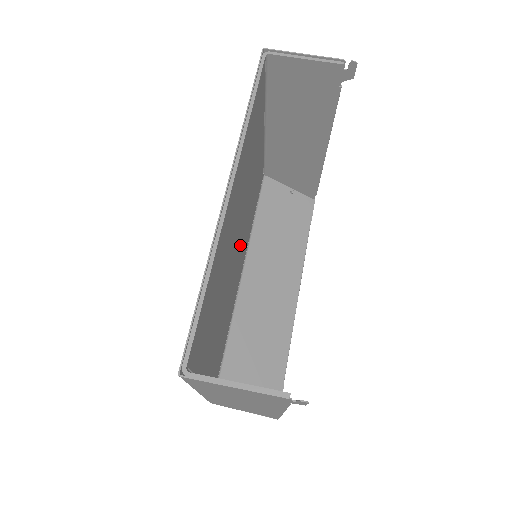
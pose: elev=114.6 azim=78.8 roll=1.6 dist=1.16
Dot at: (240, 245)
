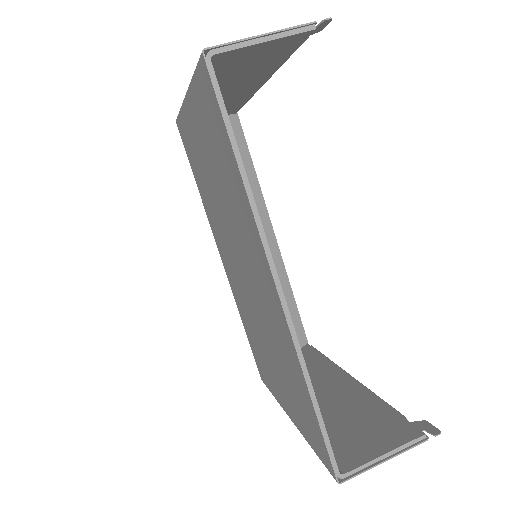
Dot at: occluded
